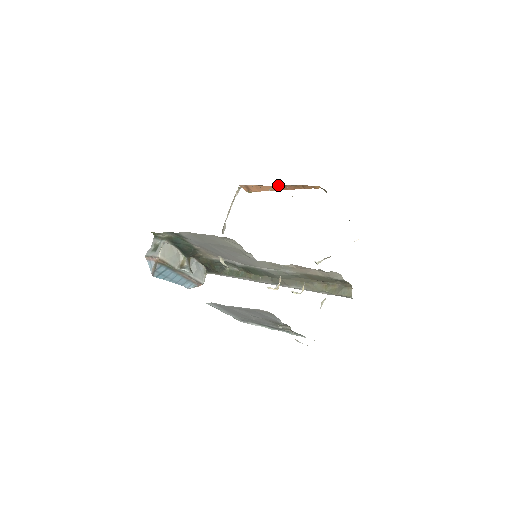
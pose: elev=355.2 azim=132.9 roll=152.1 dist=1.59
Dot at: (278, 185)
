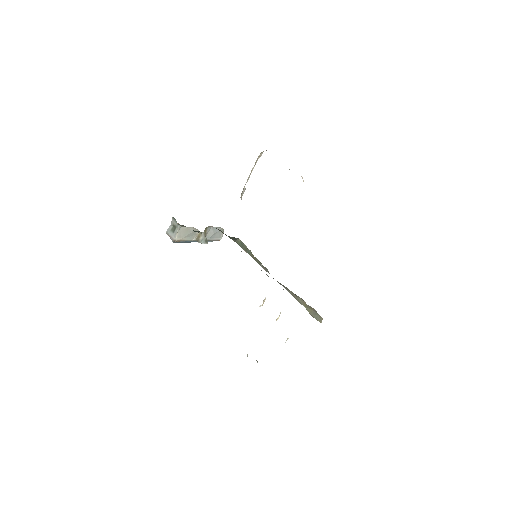
Dot at: occluded
